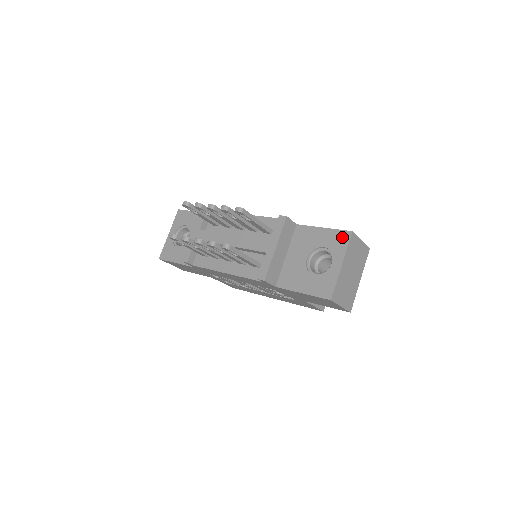
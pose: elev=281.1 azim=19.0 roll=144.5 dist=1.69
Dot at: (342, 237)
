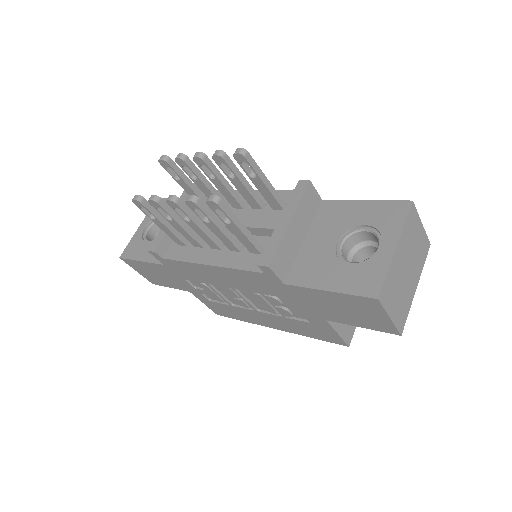
Dot at: (396, 209)
